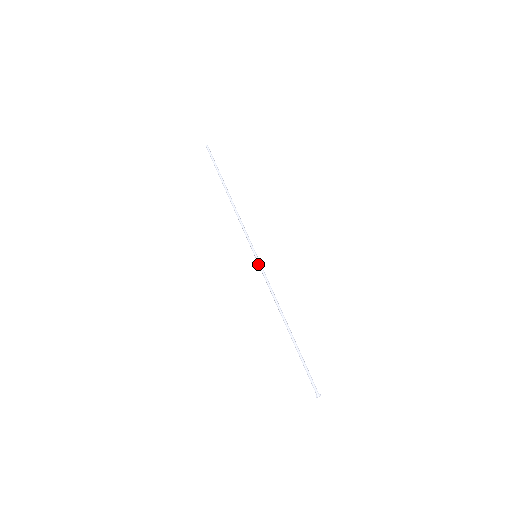
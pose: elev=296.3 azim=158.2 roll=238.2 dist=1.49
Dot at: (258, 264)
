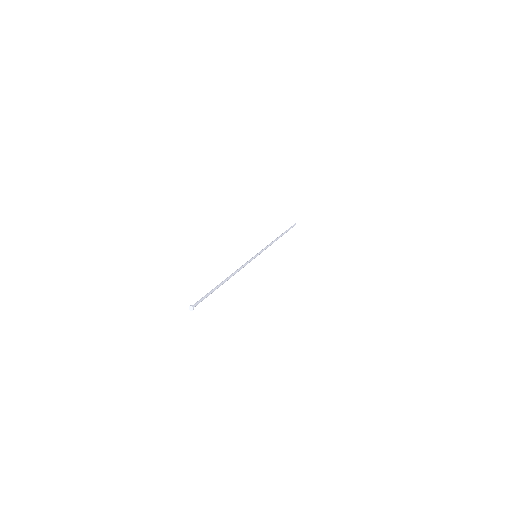
Dot at: (252, 258)
